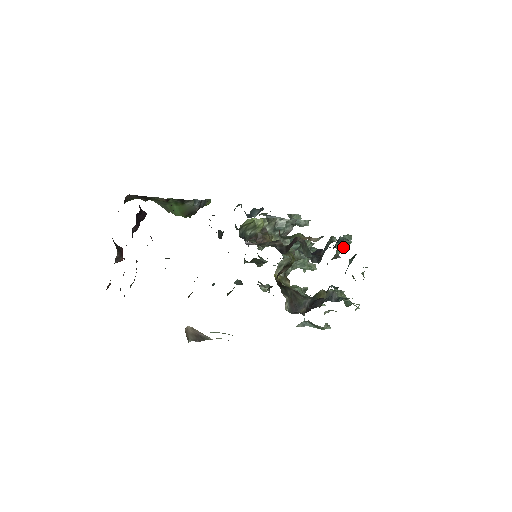
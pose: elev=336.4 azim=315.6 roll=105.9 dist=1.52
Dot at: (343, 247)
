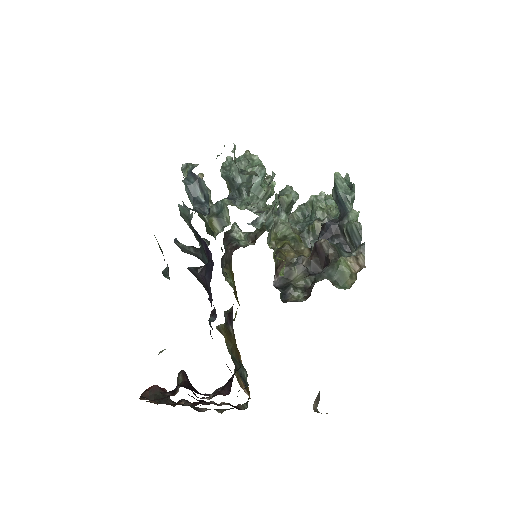
Dot at: occluded
